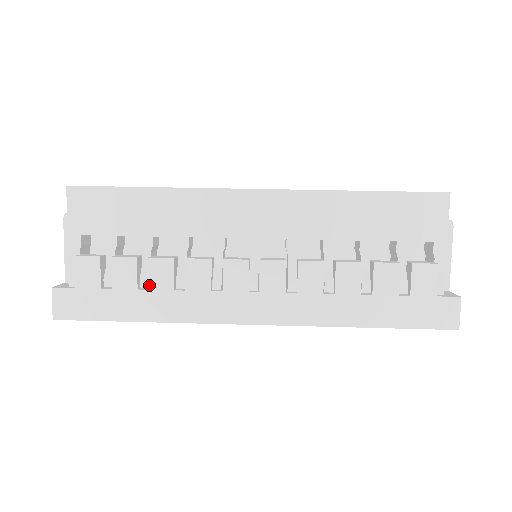
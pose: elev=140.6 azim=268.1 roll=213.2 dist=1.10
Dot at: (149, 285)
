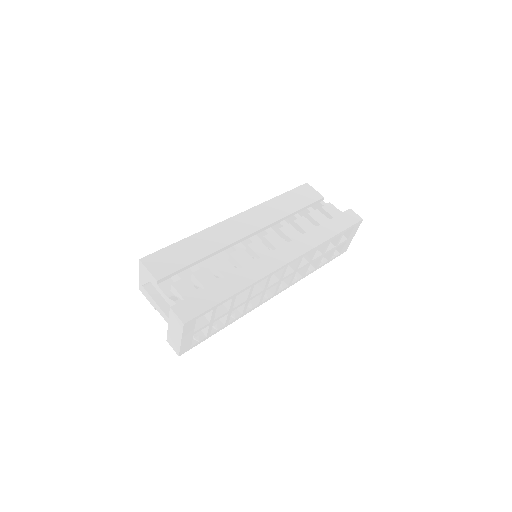
Dot at: (223, 275)
